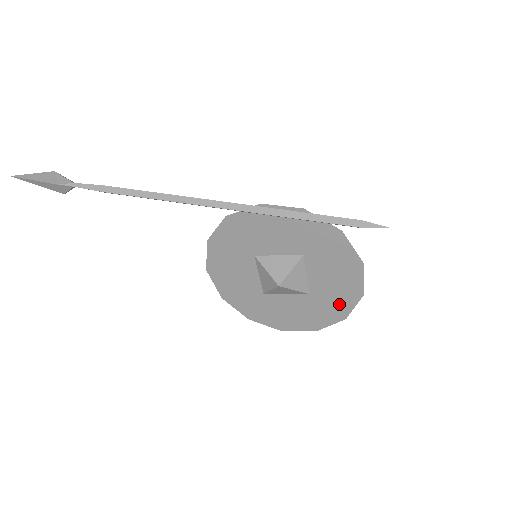
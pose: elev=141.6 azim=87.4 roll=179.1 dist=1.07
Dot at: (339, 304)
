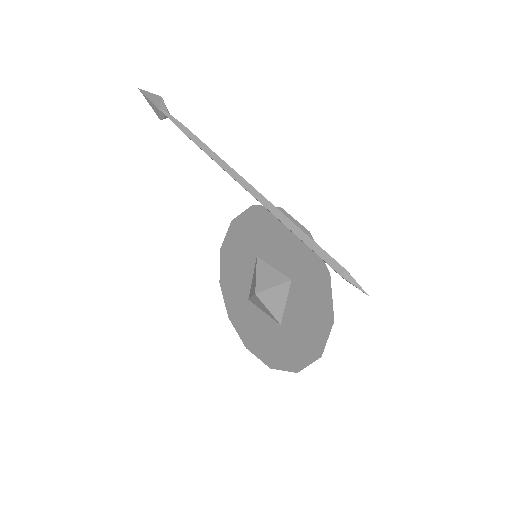
Dot at: (298, 352)
